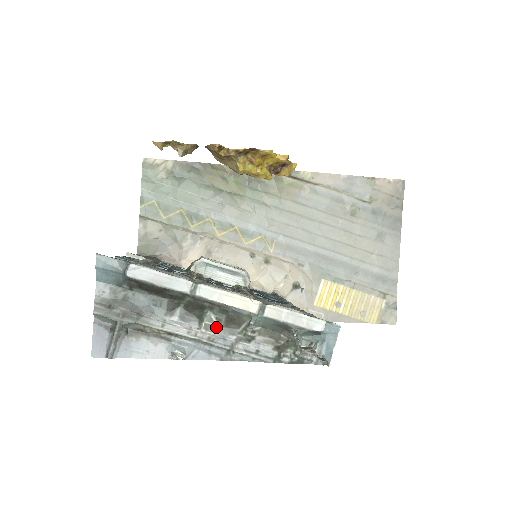
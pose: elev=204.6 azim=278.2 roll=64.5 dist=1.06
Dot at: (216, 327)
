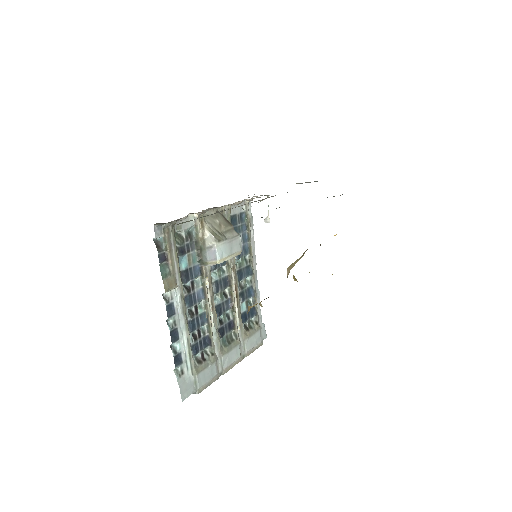
Dot at: occluded
